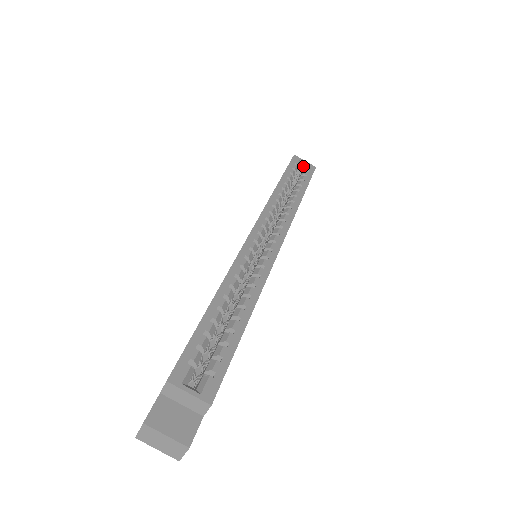
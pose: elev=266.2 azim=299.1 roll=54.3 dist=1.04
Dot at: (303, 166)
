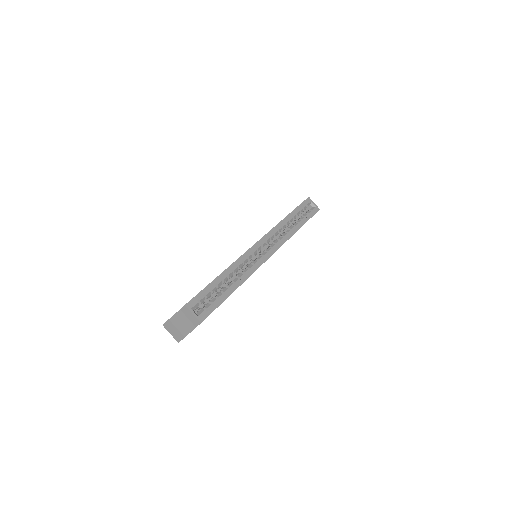
Dot at: (312, 206)
